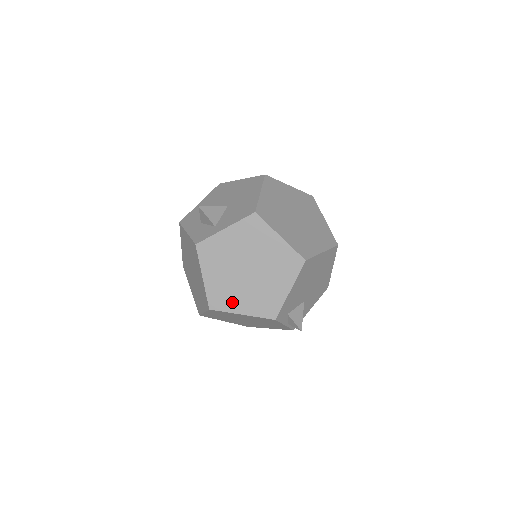
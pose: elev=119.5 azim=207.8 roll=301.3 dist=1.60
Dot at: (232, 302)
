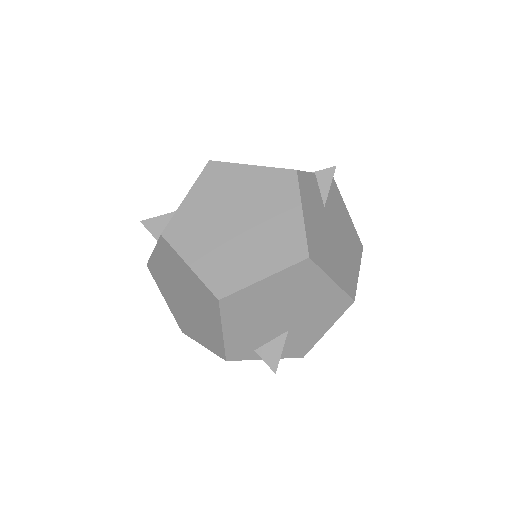
Dot at: (191, 330)
